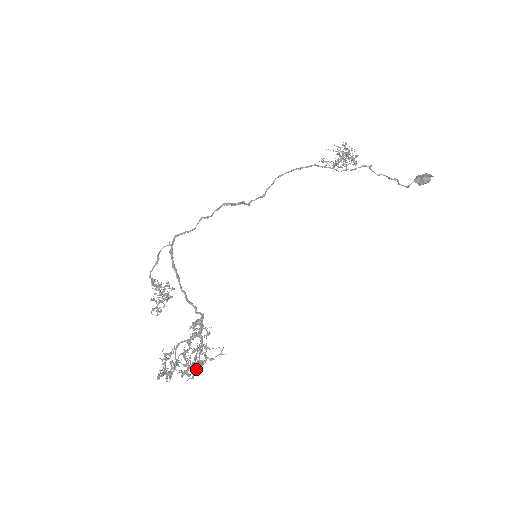
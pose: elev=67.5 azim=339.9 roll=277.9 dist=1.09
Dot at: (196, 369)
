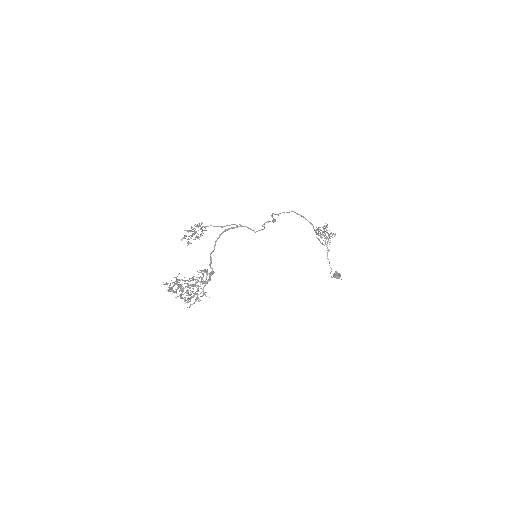
Dot at: (194, 303)
